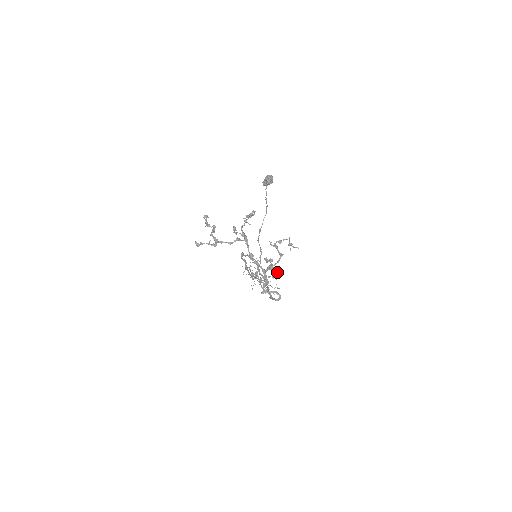
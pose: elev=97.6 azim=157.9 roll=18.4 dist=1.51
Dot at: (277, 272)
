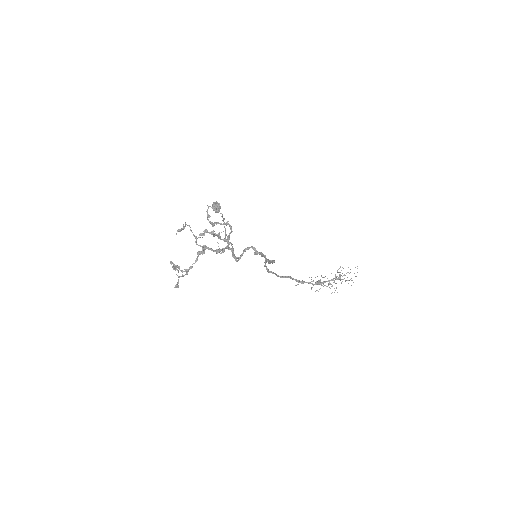
Dot at: (213, 231)
